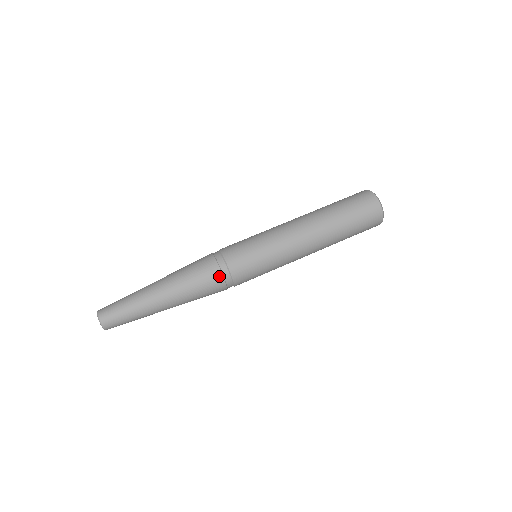
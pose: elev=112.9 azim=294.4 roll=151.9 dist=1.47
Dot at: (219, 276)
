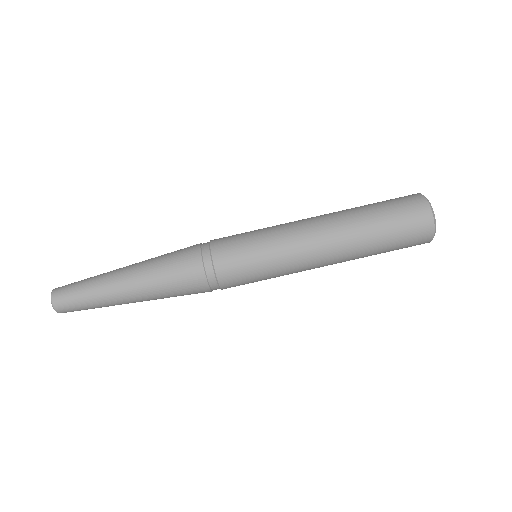
Dot at: (201, 277)
